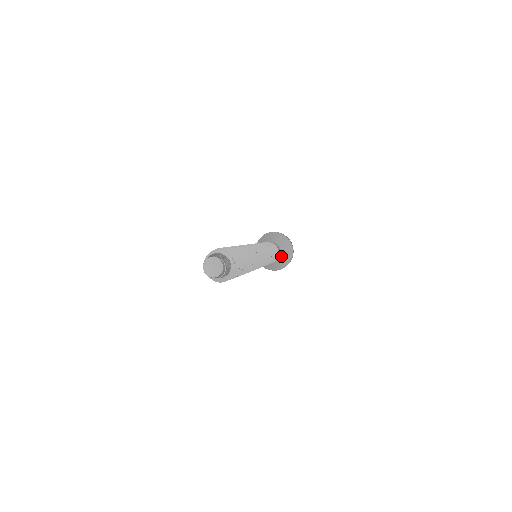
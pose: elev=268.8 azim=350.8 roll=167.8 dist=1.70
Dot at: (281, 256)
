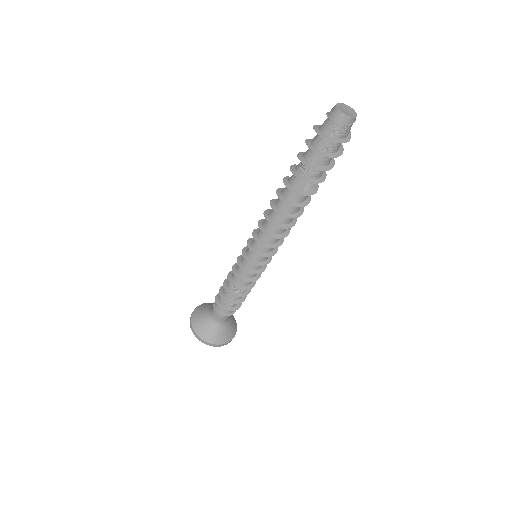
Dot at: (225, 327)
